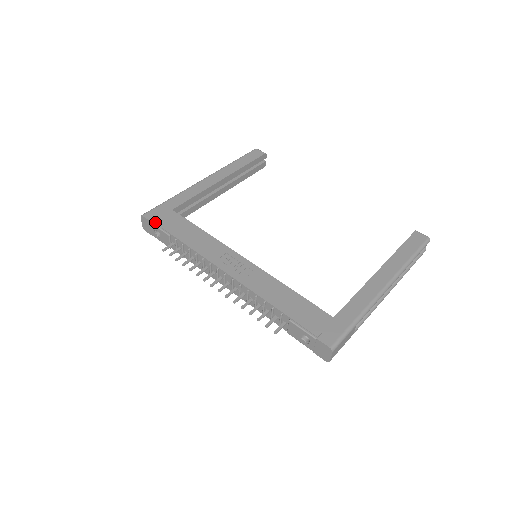
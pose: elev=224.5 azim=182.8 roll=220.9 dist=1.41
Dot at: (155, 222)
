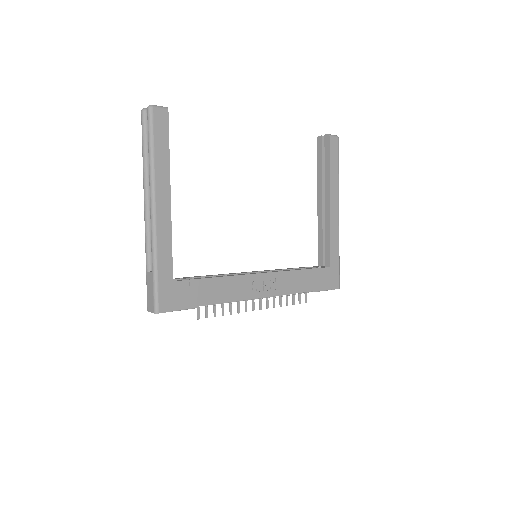
Dot at: (177, 309)
